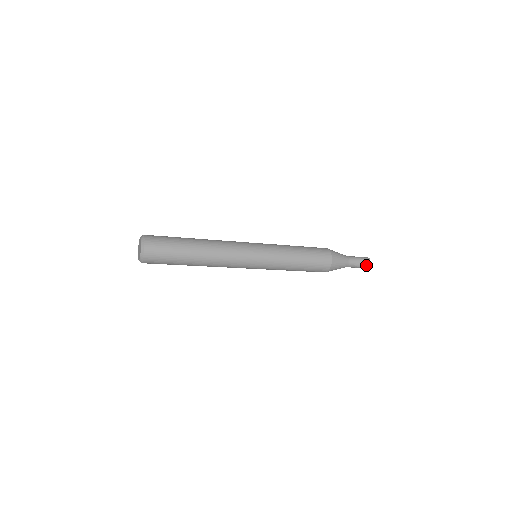
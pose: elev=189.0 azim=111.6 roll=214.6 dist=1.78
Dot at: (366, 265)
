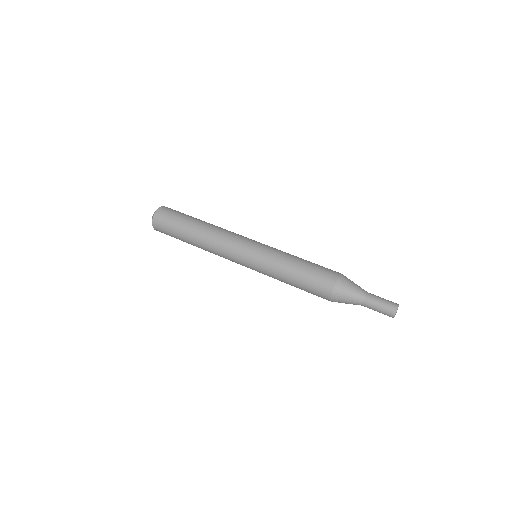
Dot at: (388, 315)
